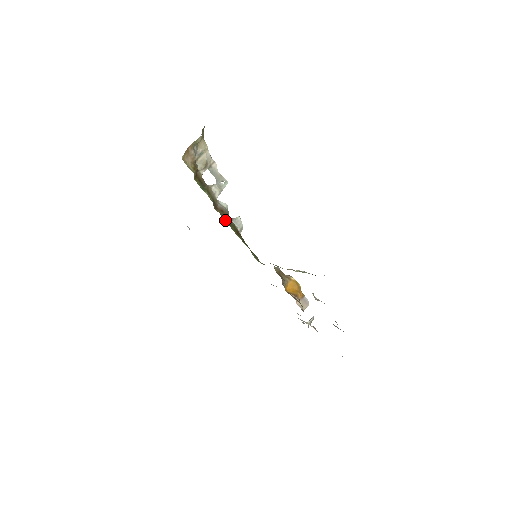
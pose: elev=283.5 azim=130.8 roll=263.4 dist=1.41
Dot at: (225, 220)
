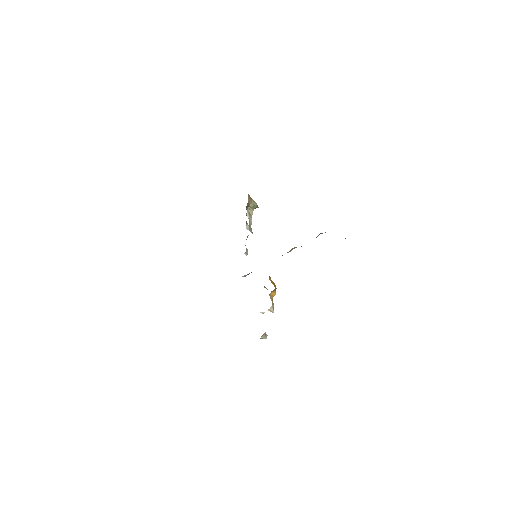
Dot at: occluded
